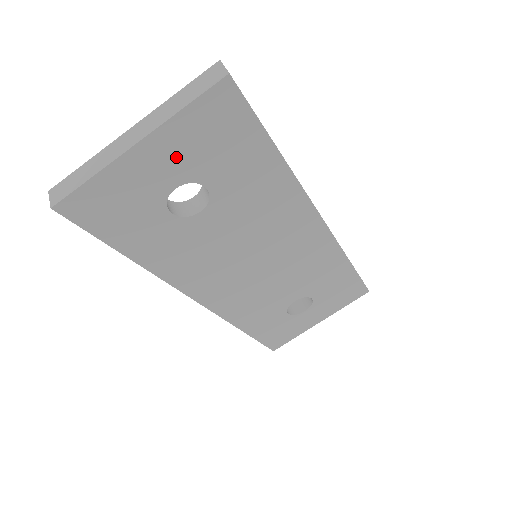
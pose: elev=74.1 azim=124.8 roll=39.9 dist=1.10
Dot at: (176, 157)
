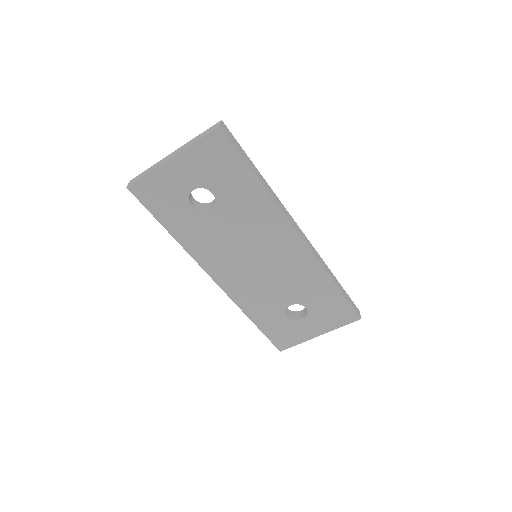
Dot at: (193, 170)
